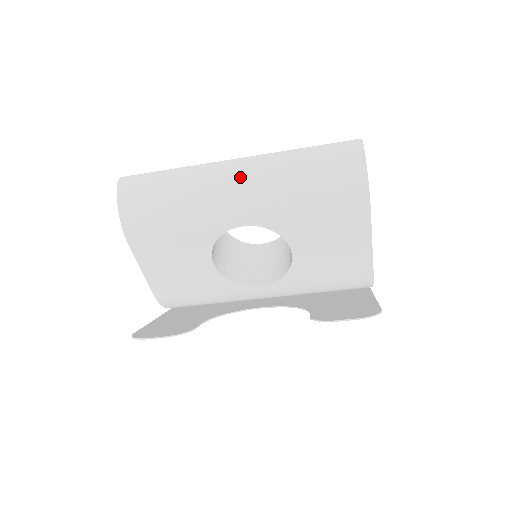
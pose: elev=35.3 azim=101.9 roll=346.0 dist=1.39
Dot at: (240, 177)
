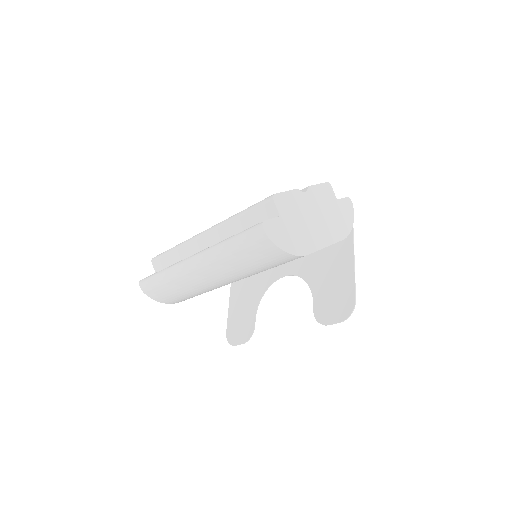
Dot at: (205, 275)
